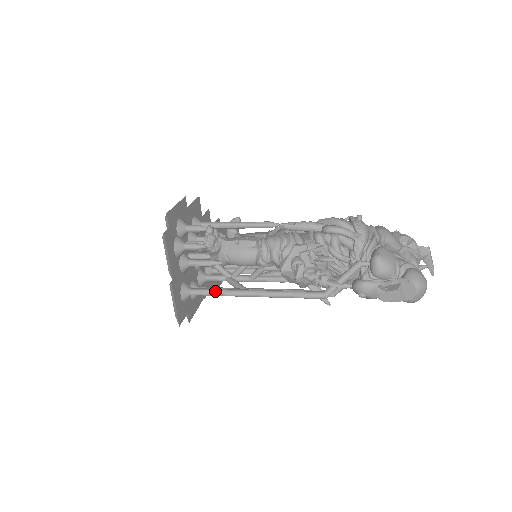
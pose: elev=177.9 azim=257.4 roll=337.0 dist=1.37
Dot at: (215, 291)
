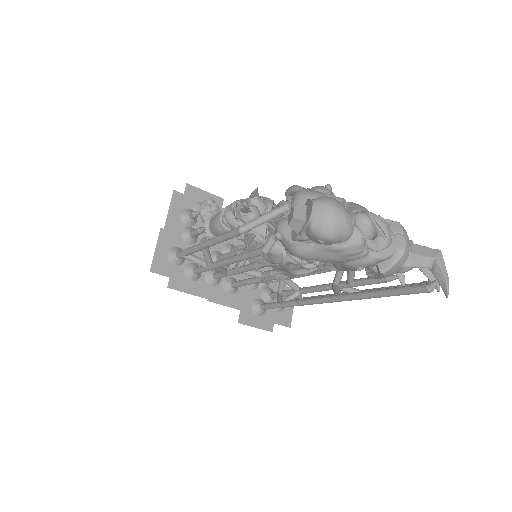
Dot at: (188, 248)
